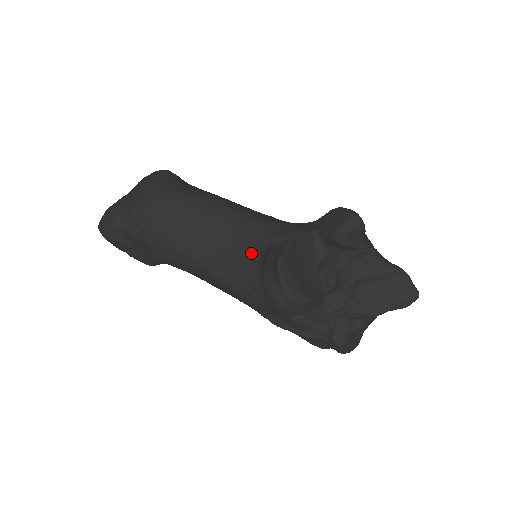
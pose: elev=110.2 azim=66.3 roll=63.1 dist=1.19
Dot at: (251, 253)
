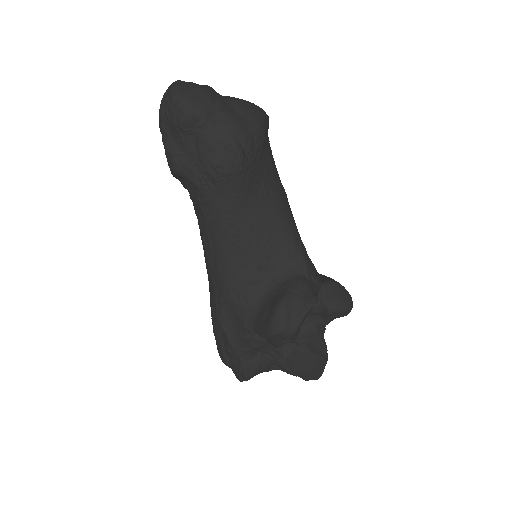
Dot at: (279, 263)
